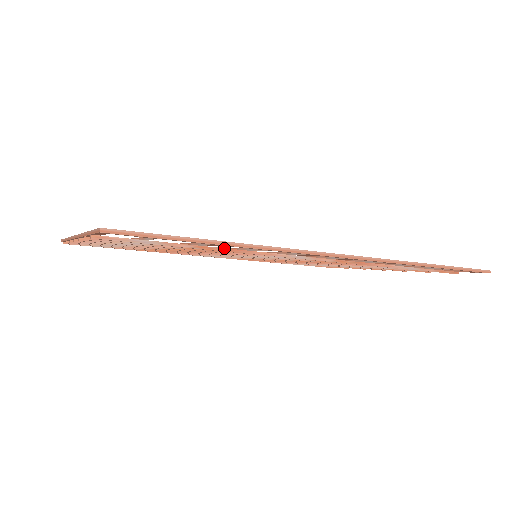
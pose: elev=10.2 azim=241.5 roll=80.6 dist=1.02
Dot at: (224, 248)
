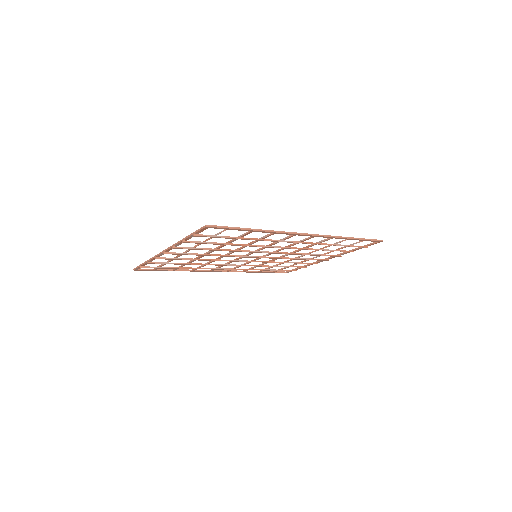
Dot at: (250, 238)
